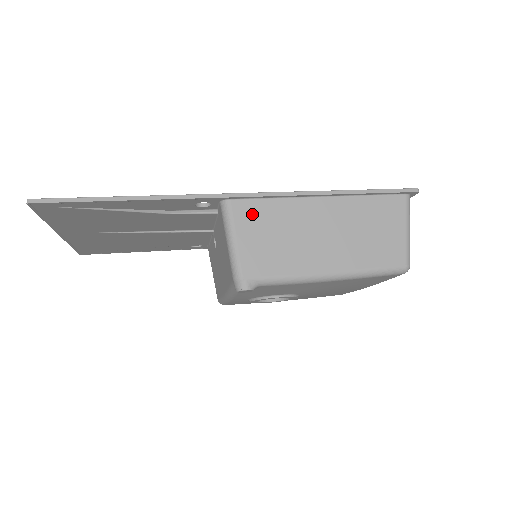
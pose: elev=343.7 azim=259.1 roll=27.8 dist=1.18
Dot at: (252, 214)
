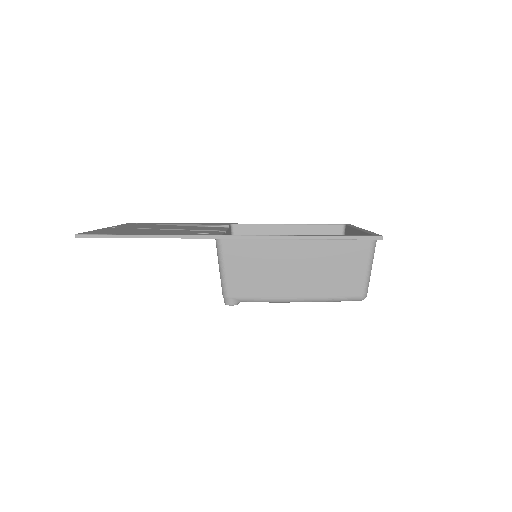
Dot at: (238, 250)
